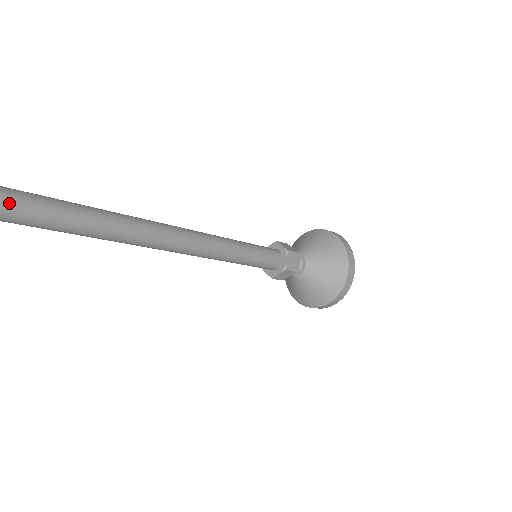
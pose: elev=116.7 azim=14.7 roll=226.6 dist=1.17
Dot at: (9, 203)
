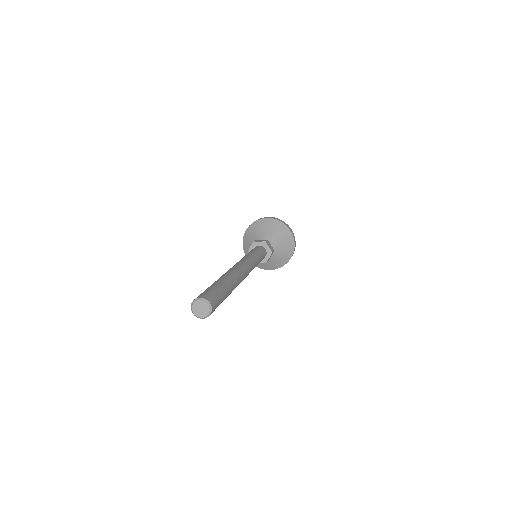
Dot at: (215, 298)
